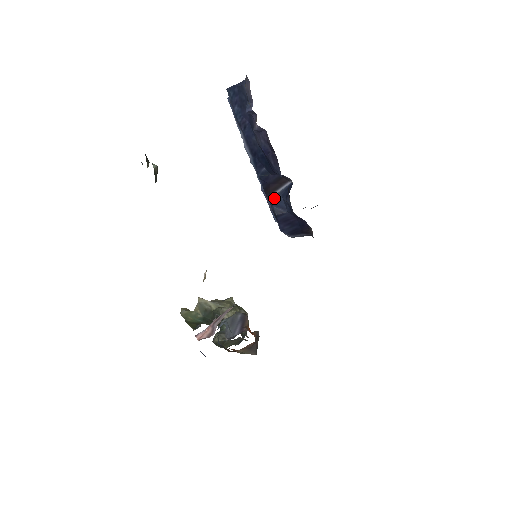
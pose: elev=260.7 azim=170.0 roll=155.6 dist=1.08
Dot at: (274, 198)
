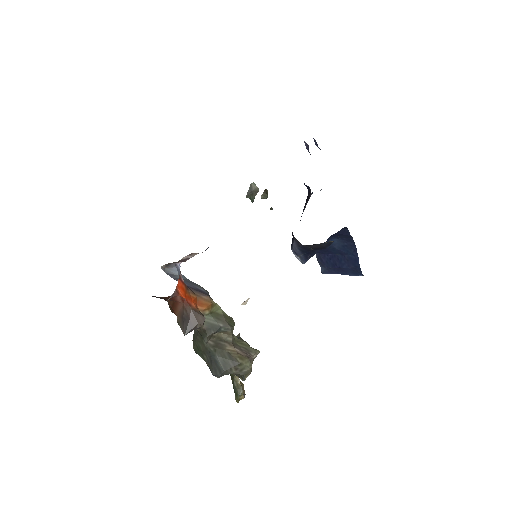
Dot at: occluded
